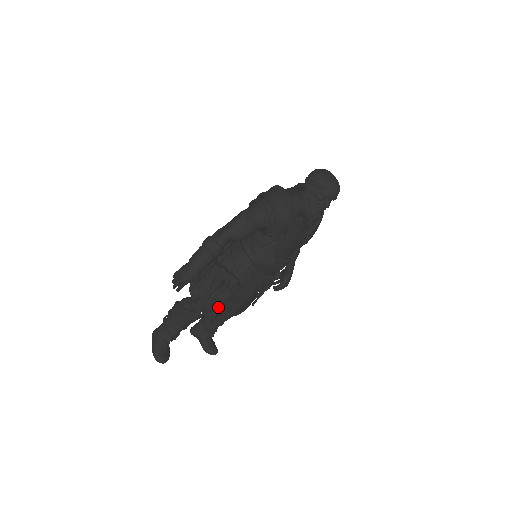
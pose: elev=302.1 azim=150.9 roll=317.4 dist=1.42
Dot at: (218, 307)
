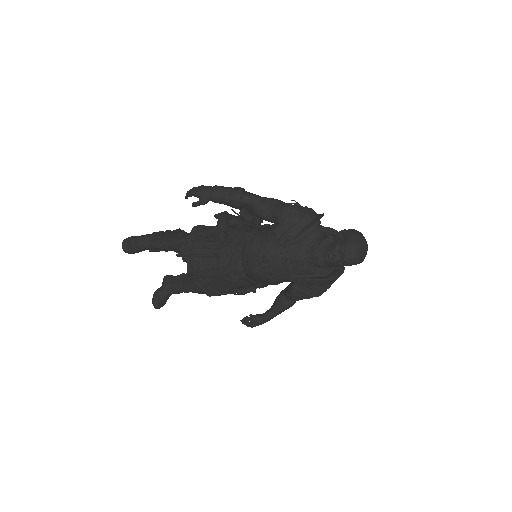
Dot at: (192, 252)
